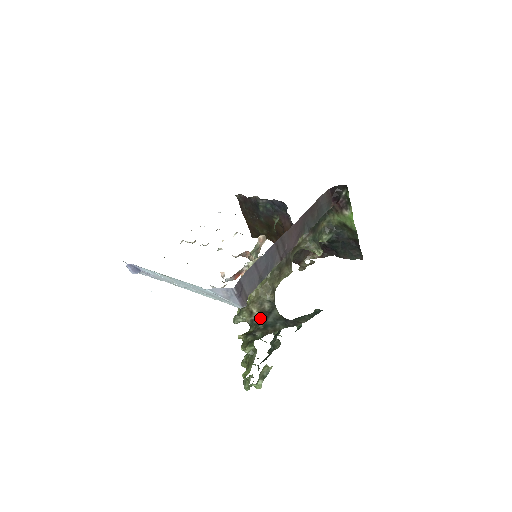
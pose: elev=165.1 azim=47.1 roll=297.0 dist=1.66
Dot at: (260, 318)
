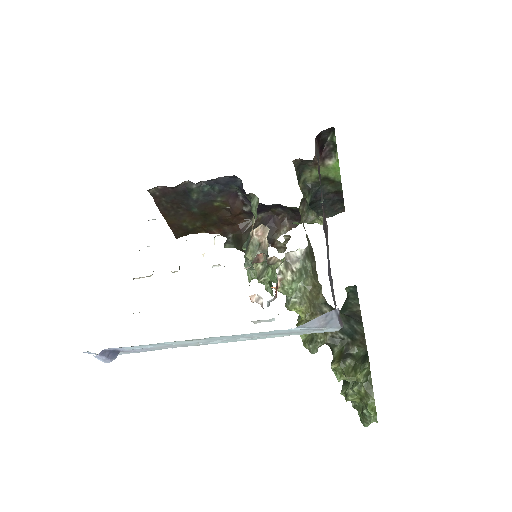
Dot at: occluded
